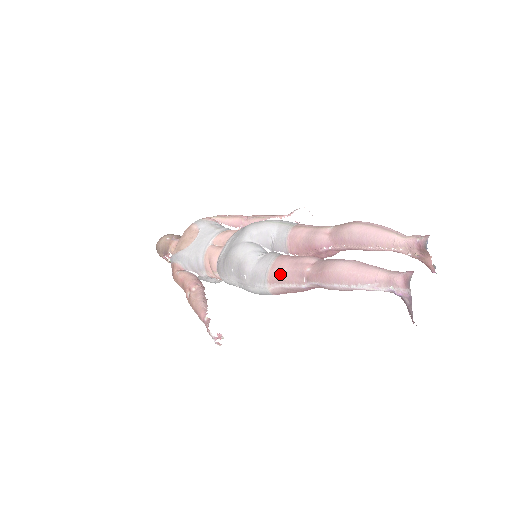
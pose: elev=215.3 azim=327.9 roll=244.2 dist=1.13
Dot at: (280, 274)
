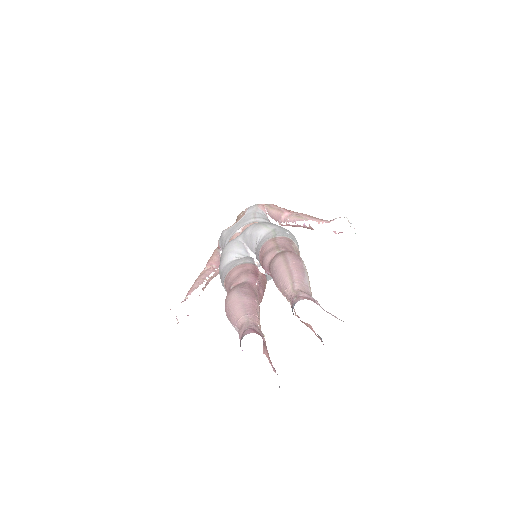
Dot at: (227, 282)
